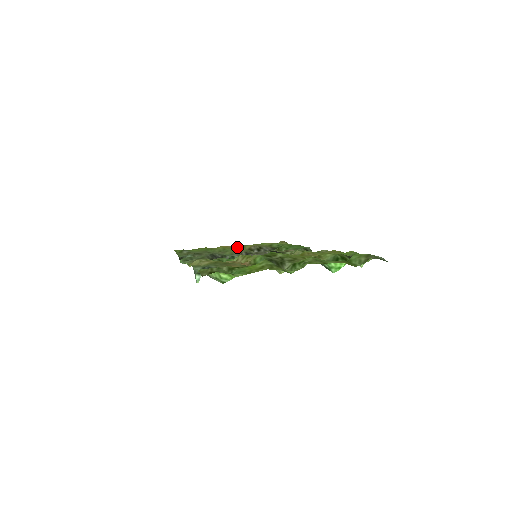
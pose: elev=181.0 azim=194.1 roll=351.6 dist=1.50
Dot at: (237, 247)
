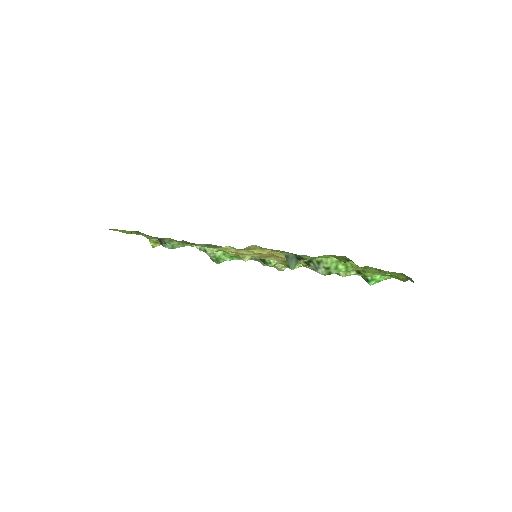
Dot at: occluded
